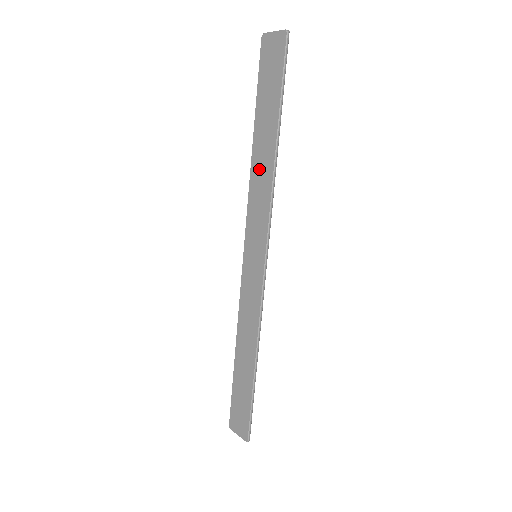
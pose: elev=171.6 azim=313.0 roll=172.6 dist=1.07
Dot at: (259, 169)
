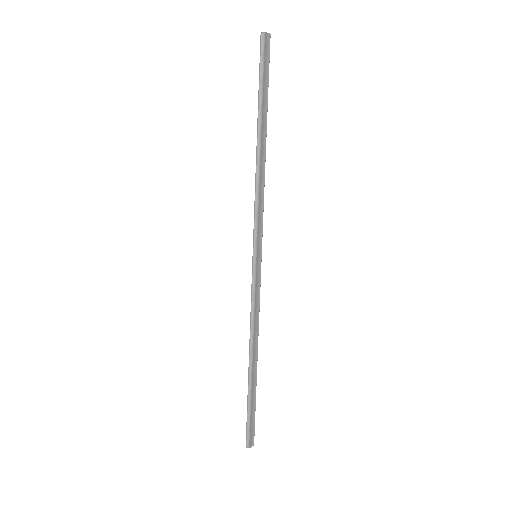
Dot at: occluded
